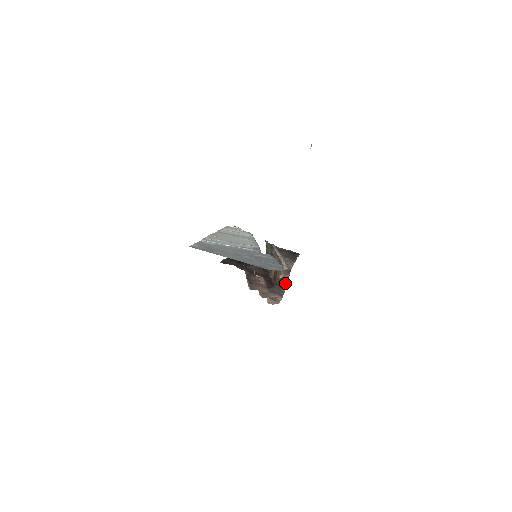
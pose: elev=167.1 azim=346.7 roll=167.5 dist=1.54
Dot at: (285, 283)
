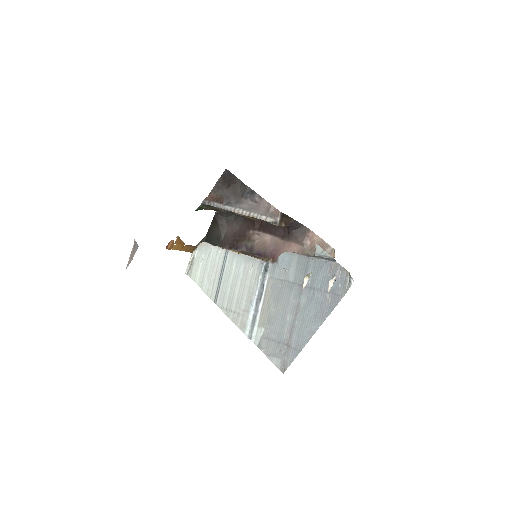
Dot at: (293, 222)
